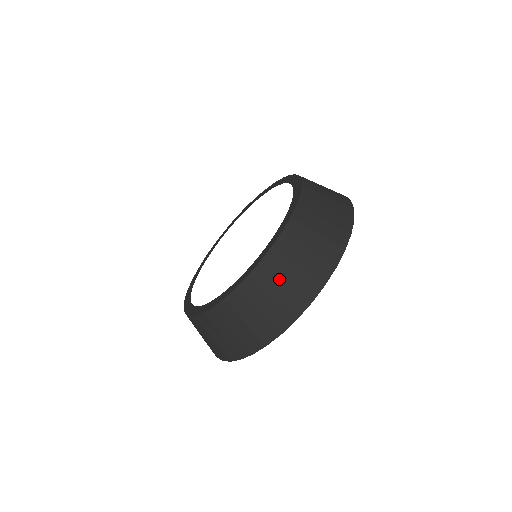
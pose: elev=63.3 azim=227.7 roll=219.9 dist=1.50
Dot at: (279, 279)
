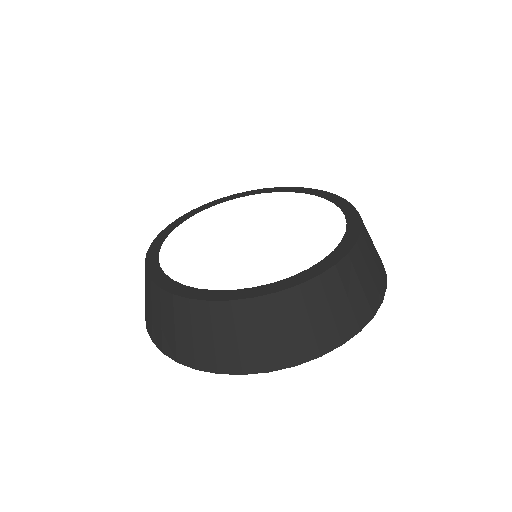
Dot at: (257, 328)
